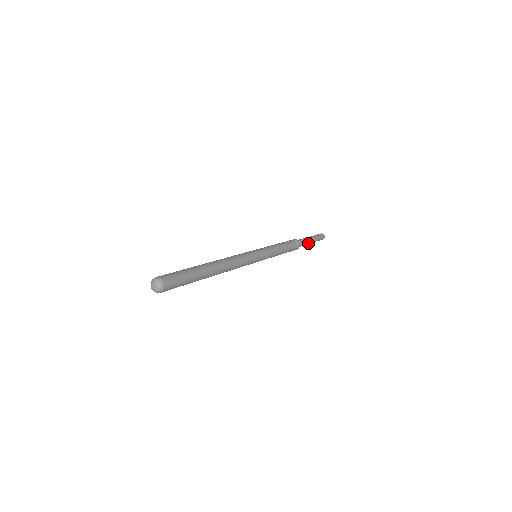
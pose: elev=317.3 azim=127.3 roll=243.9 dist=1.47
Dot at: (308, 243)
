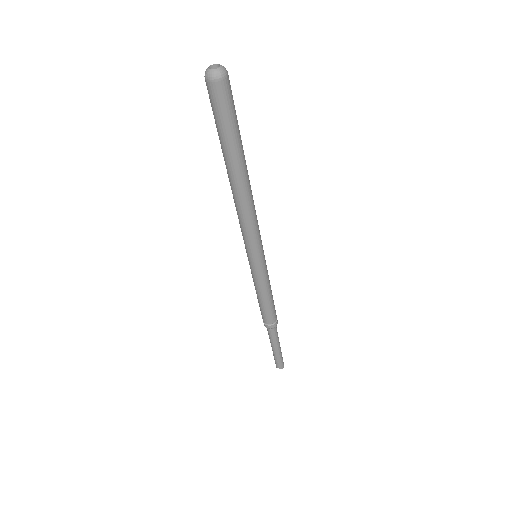
Dot at: (274, 343)
